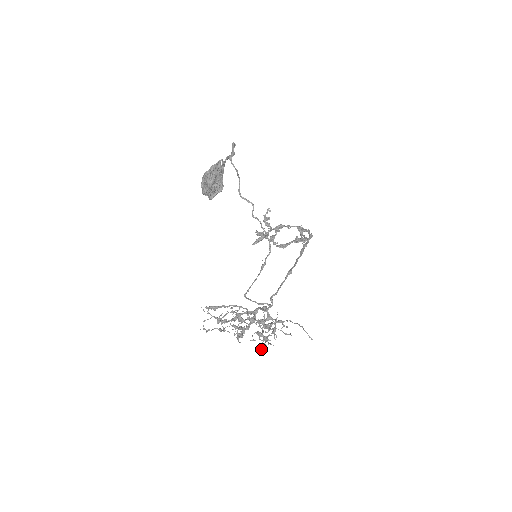
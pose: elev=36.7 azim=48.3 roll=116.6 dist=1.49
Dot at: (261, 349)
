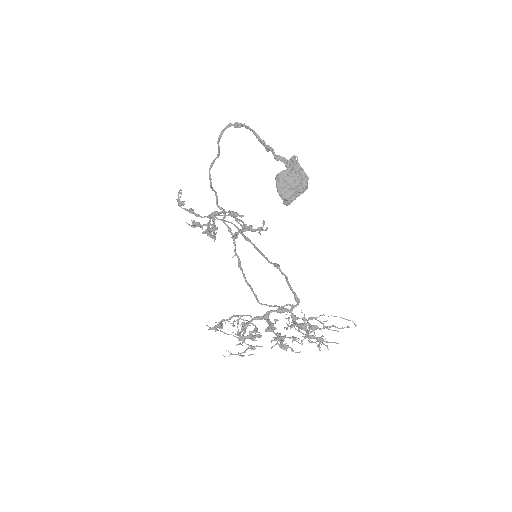
Dot at: occluded
